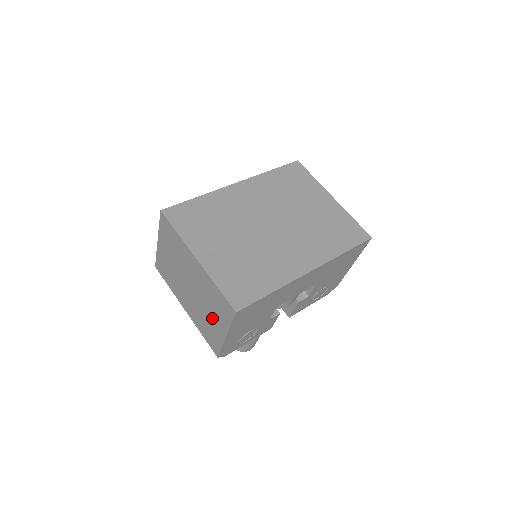
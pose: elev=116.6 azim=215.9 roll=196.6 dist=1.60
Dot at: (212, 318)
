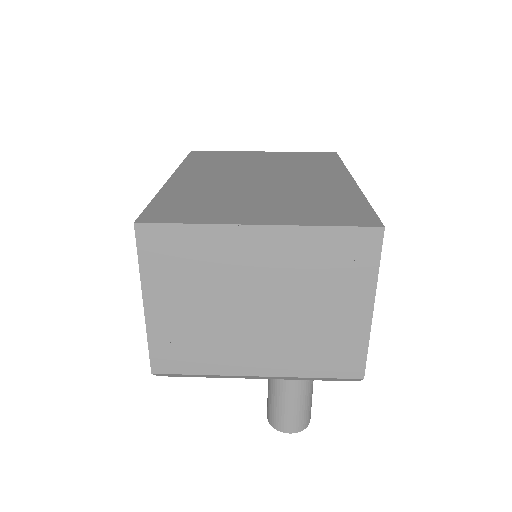
Dot at: (331, 309)
